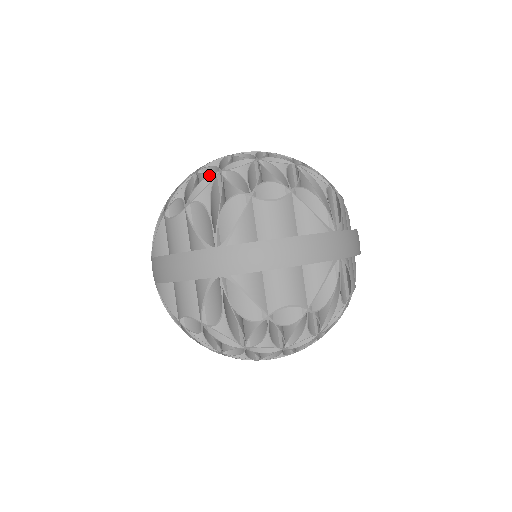
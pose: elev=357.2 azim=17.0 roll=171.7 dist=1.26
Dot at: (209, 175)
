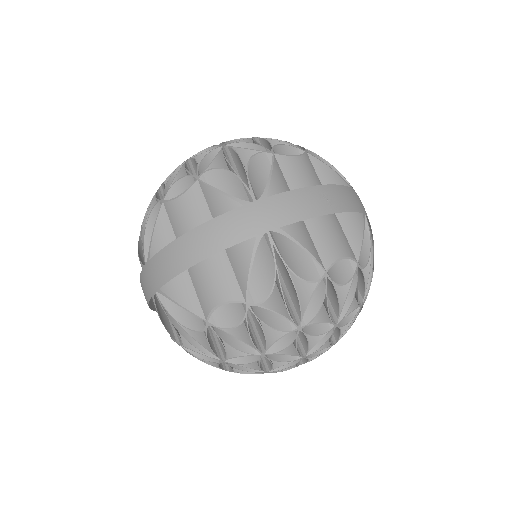
Dot at: occluded
